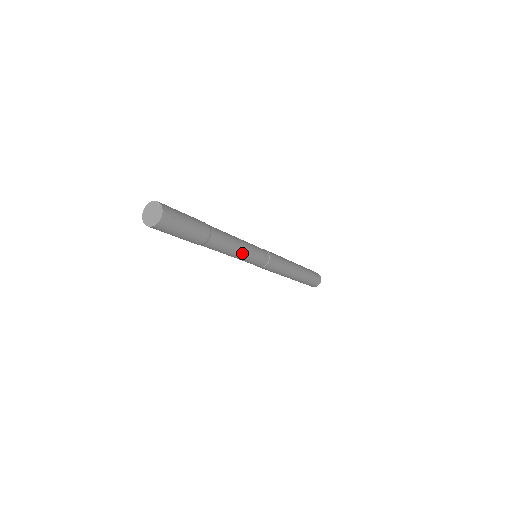
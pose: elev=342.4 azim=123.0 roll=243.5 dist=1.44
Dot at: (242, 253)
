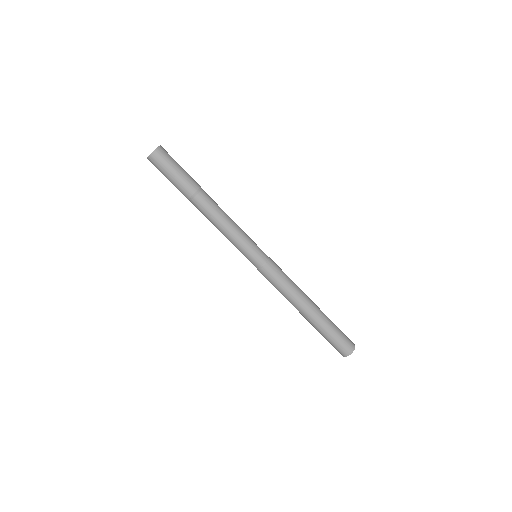
Dot at: (233, 231)
